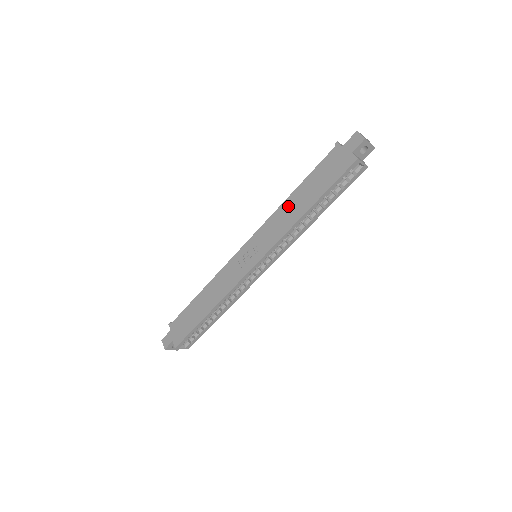
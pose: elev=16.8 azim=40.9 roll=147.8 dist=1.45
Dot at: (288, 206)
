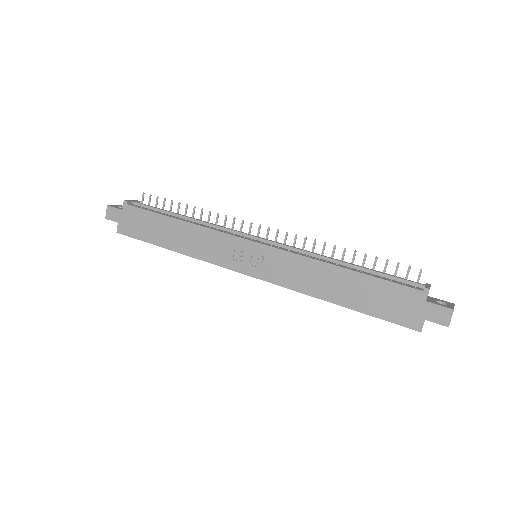
Dot at: (325, 273)
